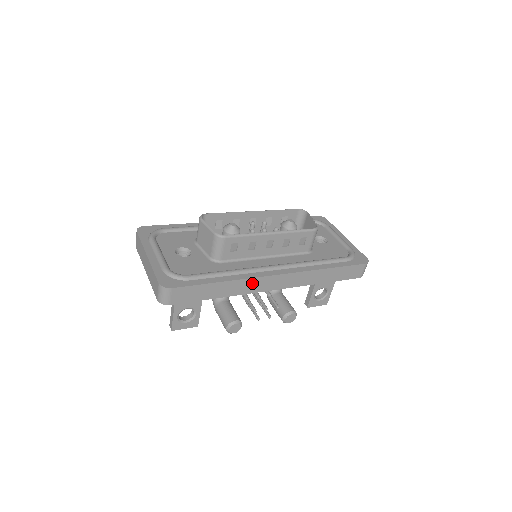
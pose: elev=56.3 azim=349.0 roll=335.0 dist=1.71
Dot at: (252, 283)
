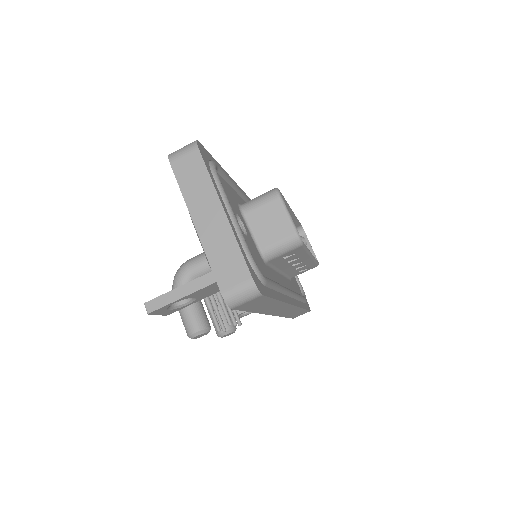
Dot at: (279, 307)
